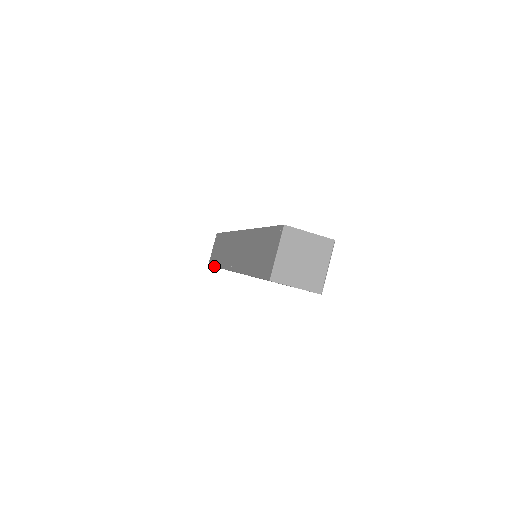
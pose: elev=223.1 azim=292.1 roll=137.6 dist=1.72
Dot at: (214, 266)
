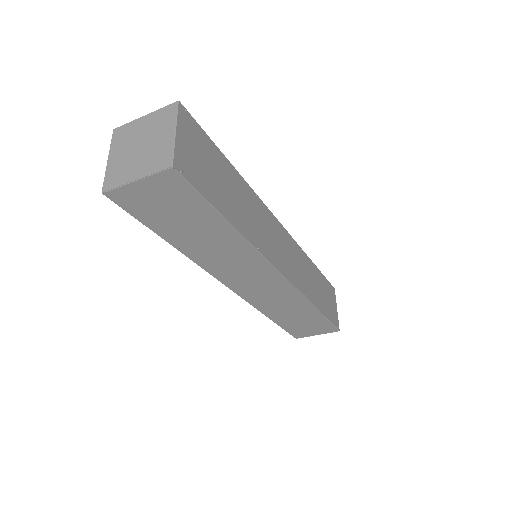
Dot at: (277, 324)
